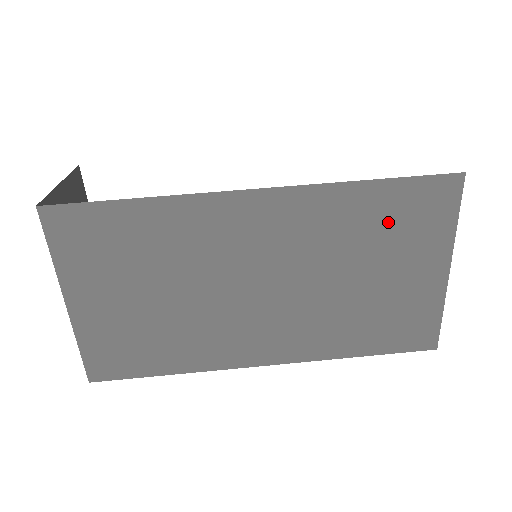
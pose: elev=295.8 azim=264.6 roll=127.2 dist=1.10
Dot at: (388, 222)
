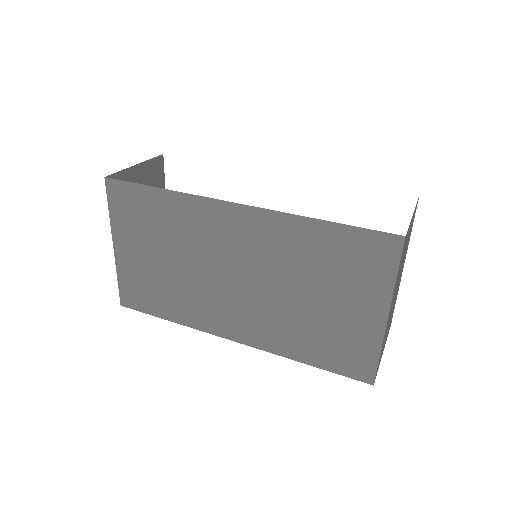
Dot at: (335, 259)
